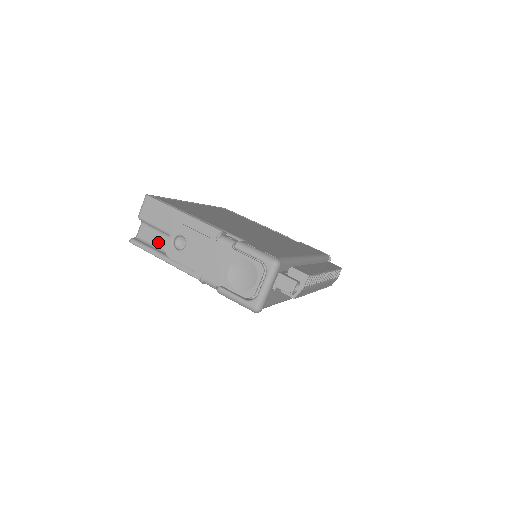
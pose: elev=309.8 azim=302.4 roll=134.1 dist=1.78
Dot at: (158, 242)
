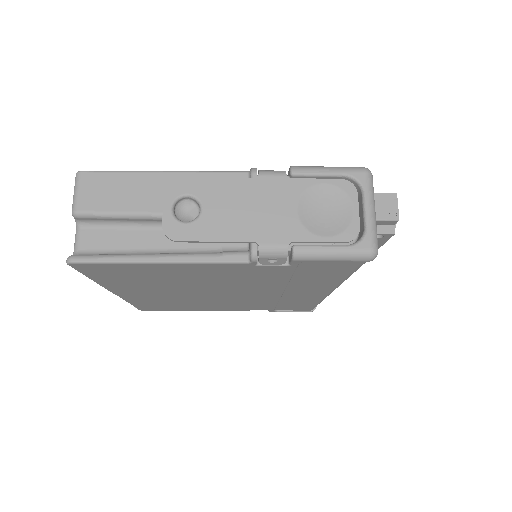
Dot at: (126, 245)
